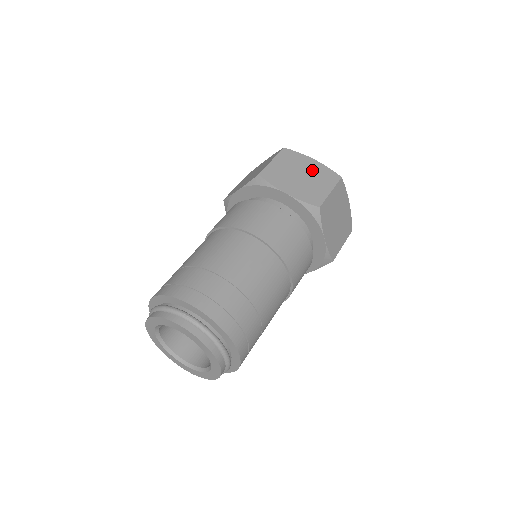
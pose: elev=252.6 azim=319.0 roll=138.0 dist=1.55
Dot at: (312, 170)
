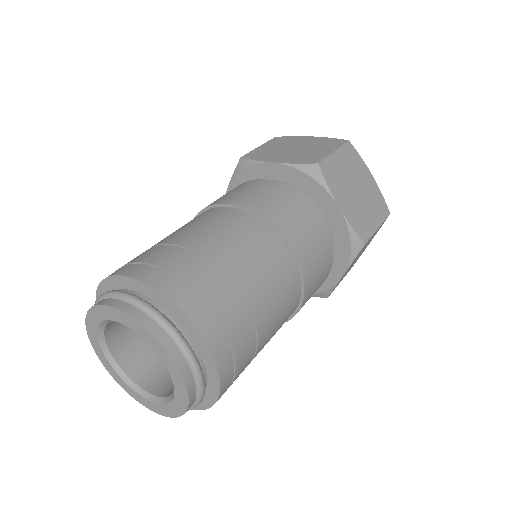
Dot at: (368, 188)
